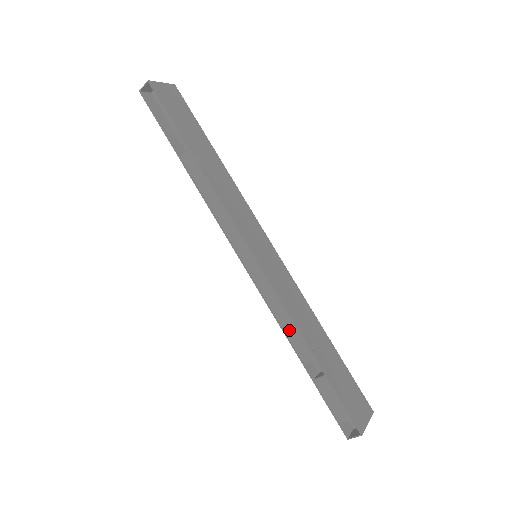
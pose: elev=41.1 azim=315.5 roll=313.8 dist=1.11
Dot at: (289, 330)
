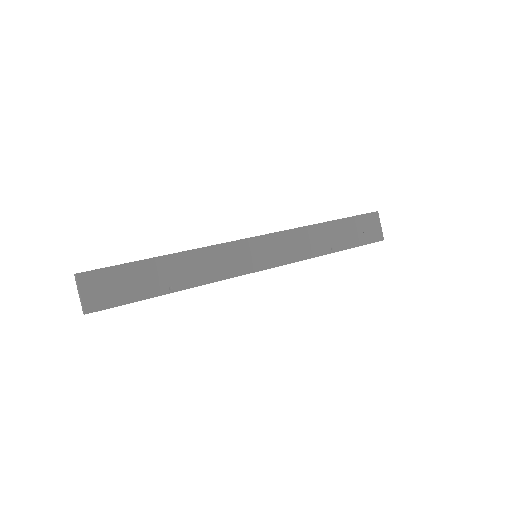
Dot at: occluded
